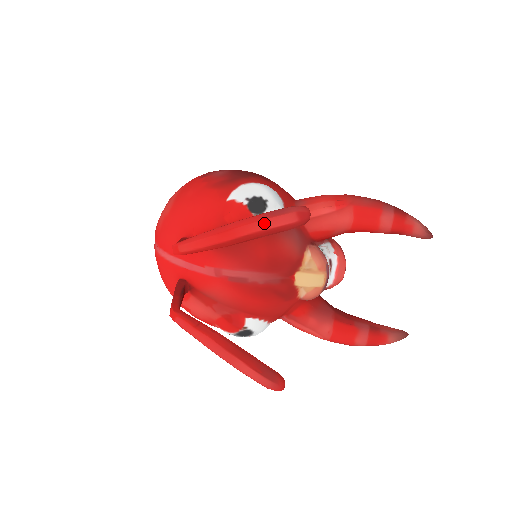
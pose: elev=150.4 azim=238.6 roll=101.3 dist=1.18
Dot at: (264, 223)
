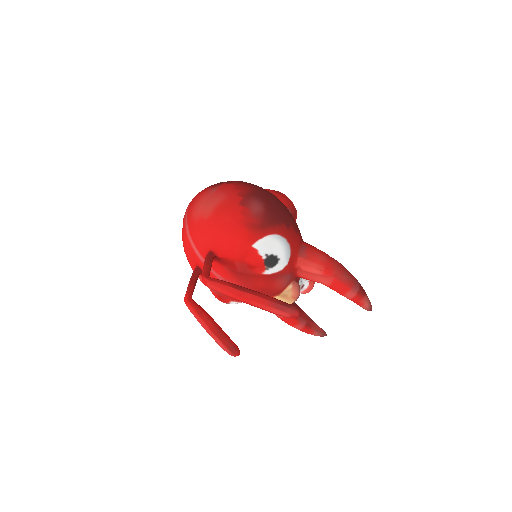
Dot at: (268, 308)
